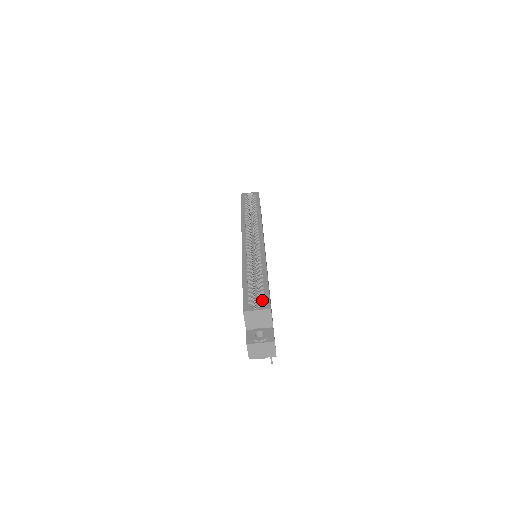
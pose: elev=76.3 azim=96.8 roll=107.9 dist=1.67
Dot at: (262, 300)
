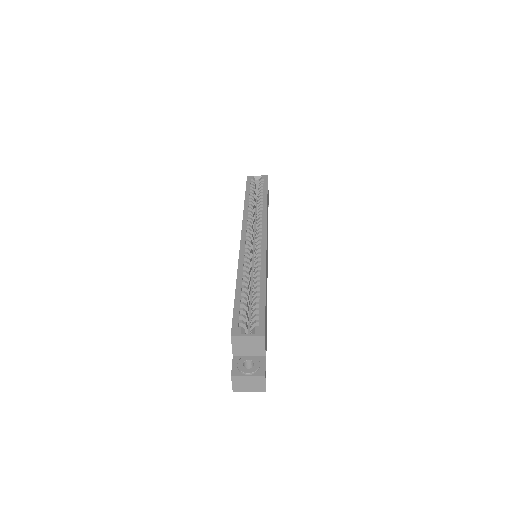
Dot at: (255, 322)
